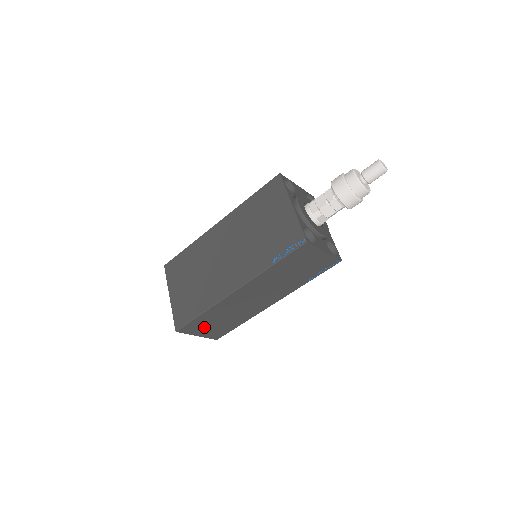
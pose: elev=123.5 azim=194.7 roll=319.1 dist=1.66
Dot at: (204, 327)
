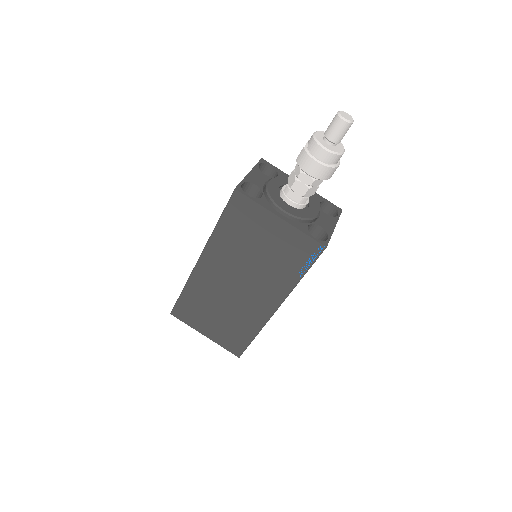
Dot at: occluded
